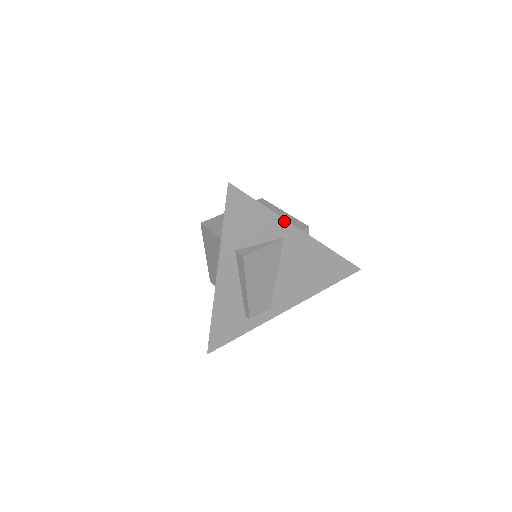
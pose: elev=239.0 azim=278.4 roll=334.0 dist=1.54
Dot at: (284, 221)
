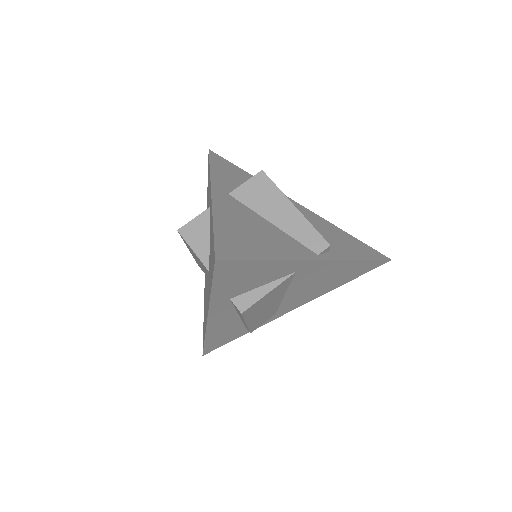
Dot at: (297, 261)
